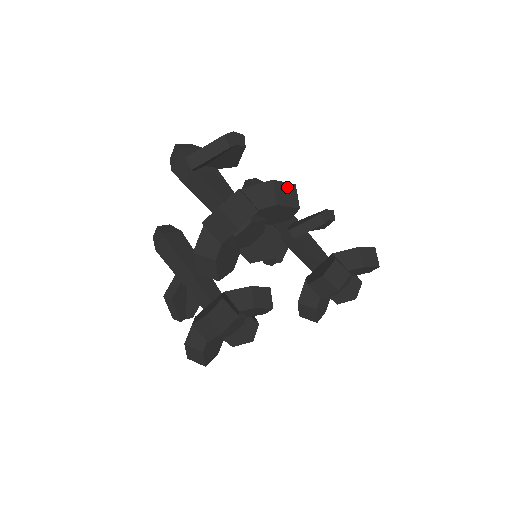
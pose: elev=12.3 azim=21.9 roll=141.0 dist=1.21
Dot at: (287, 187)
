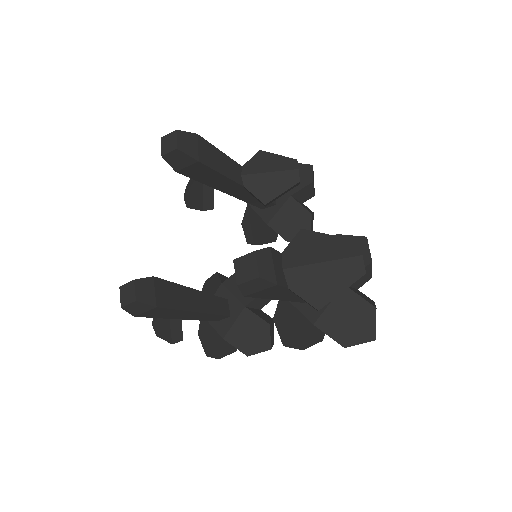
Dot at: (369, 250)
